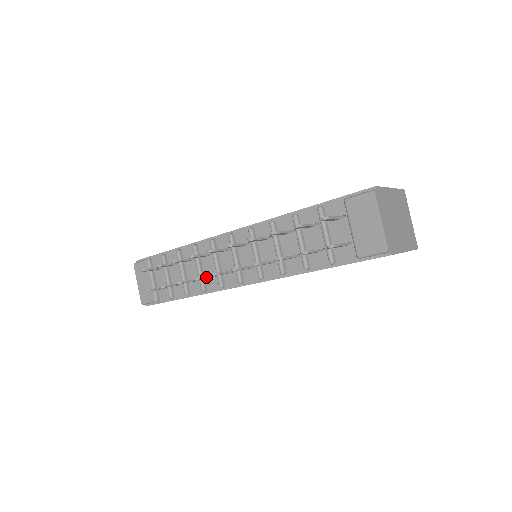
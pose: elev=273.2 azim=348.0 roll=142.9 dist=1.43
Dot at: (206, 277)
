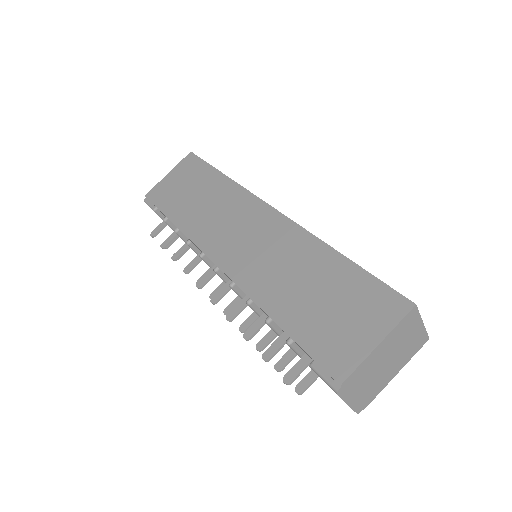
Dot at: occluded
